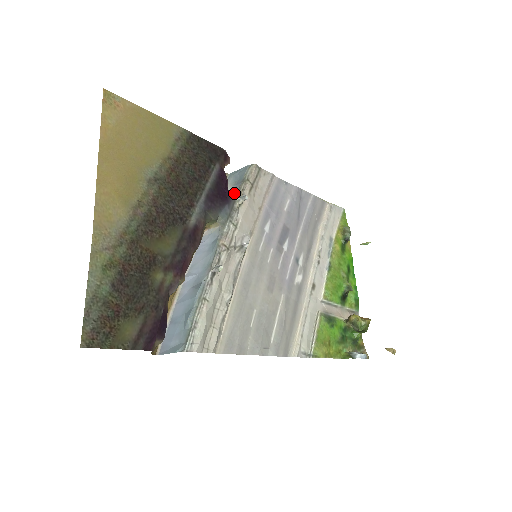
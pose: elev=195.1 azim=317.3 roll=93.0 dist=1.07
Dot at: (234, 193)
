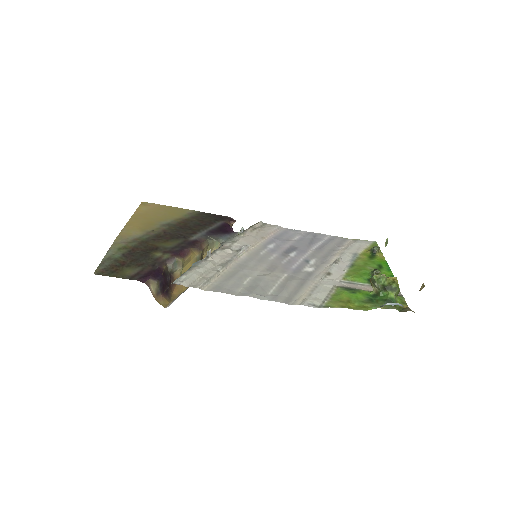
Dot at: (237, 232)
